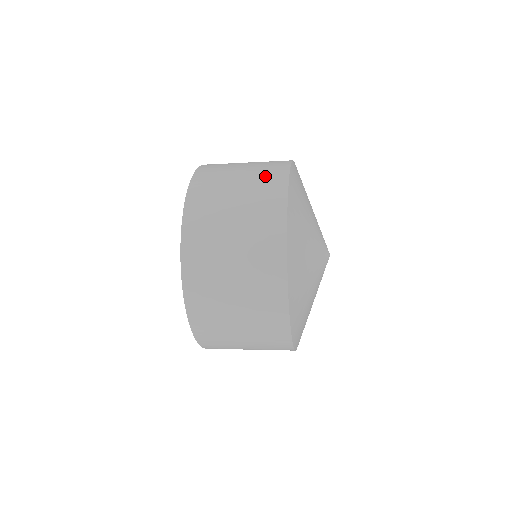
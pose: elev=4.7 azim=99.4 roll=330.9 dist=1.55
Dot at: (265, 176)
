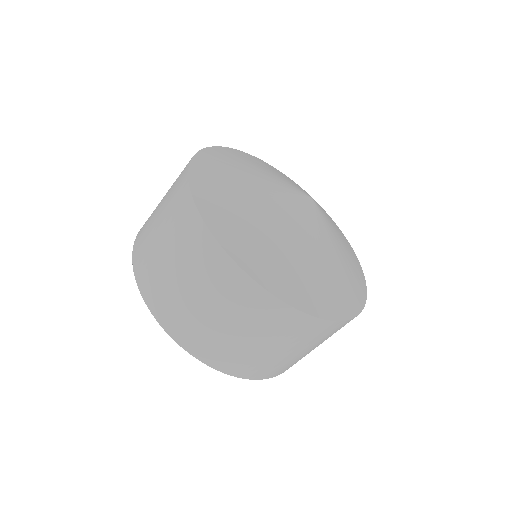
Dot at: occluded
